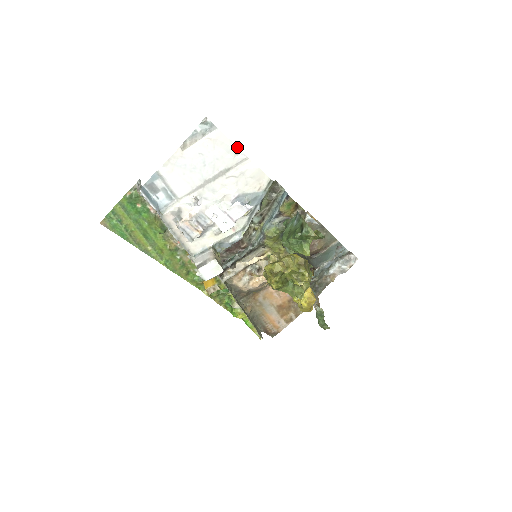
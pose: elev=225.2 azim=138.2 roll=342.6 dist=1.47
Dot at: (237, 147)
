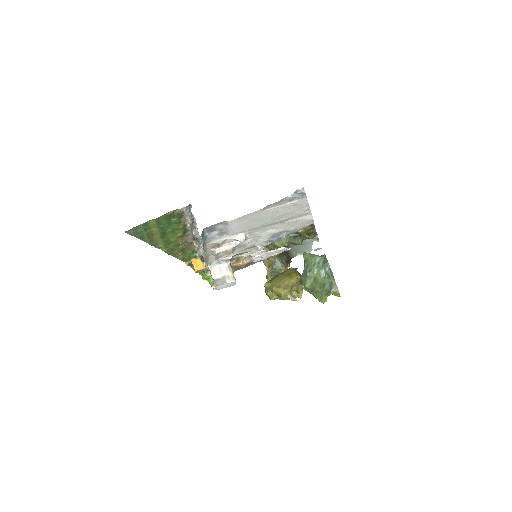
Dot at: occluded
